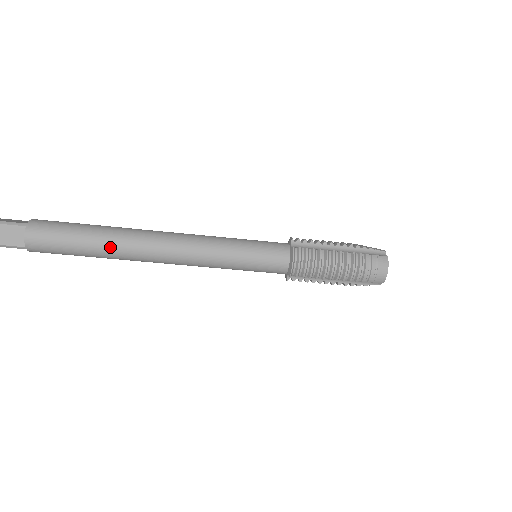
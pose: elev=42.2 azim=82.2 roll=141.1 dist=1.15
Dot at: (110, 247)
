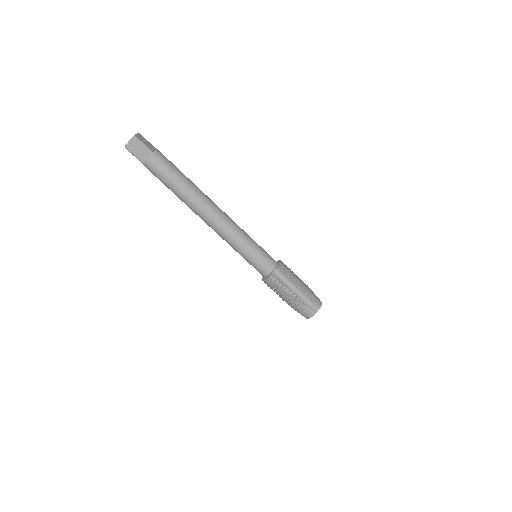
Dot at: (196, 187)
